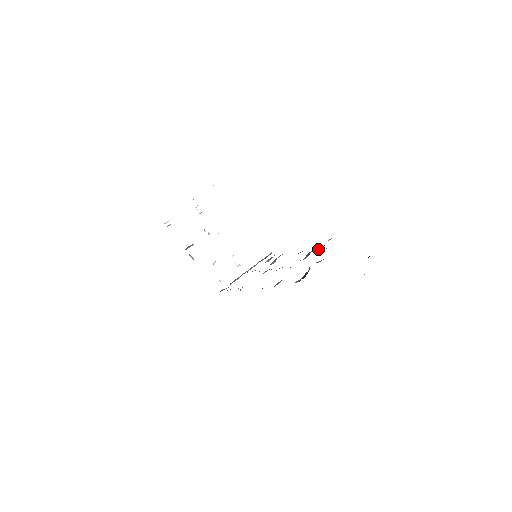
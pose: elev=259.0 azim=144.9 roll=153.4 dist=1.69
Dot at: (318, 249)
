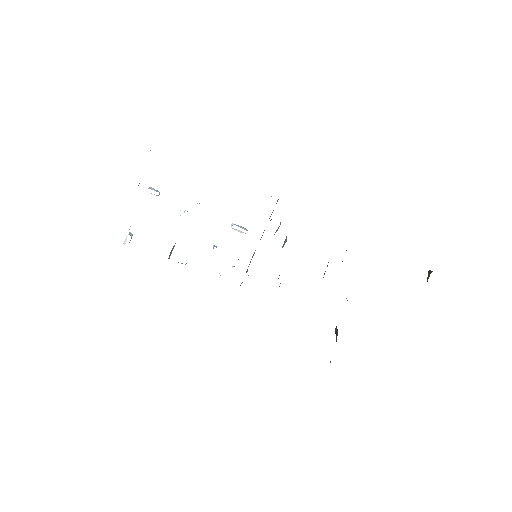
Dot at: occluded
